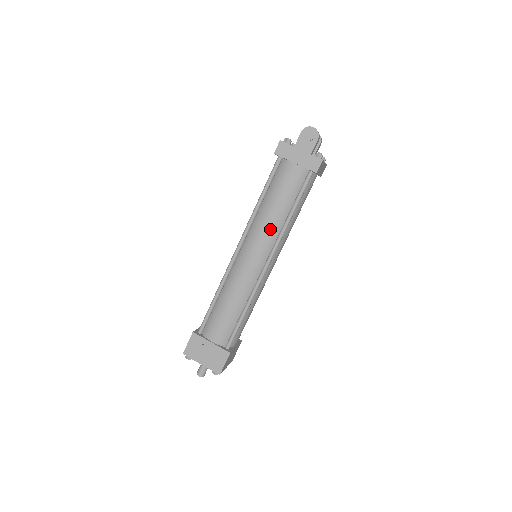
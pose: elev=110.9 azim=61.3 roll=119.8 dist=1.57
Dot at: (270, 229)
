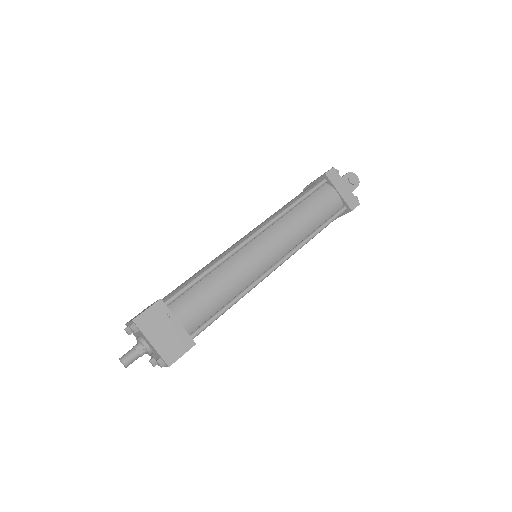
Dot at: (294, 234)
